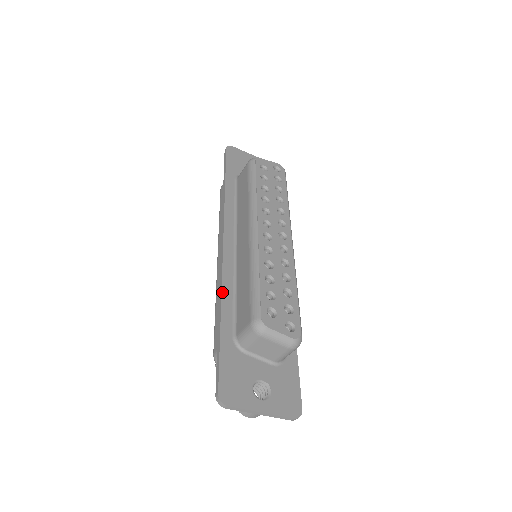
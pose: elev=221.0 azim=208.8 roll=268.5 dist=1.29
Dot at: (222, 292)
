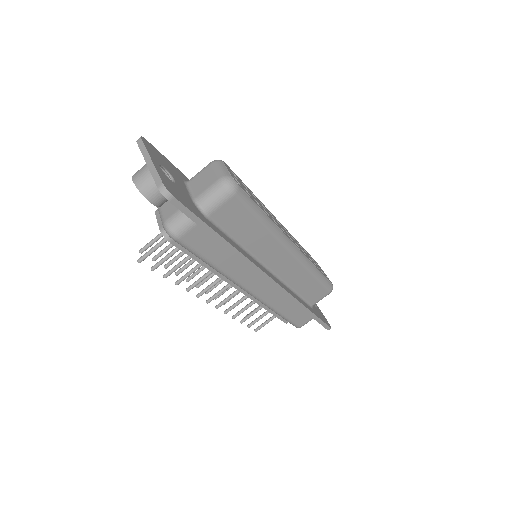
Dot at: occluded
